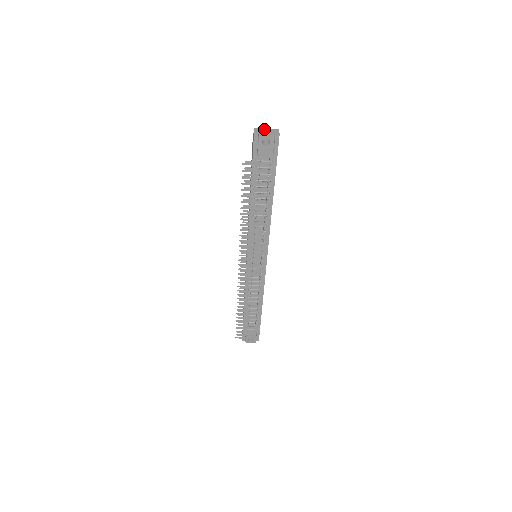
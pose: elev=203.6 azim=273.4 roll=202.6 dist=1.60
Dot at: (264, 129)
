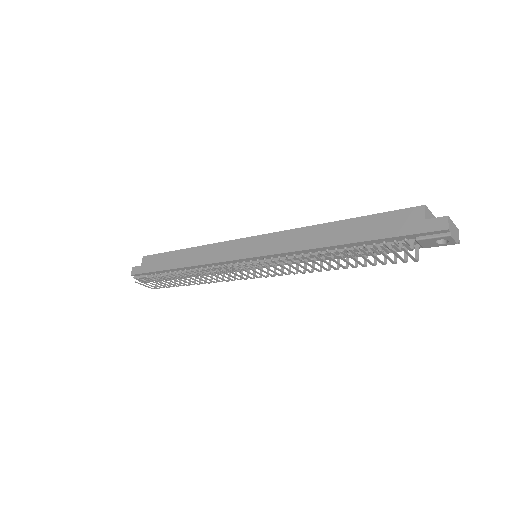
Dot at: (453, 224)
